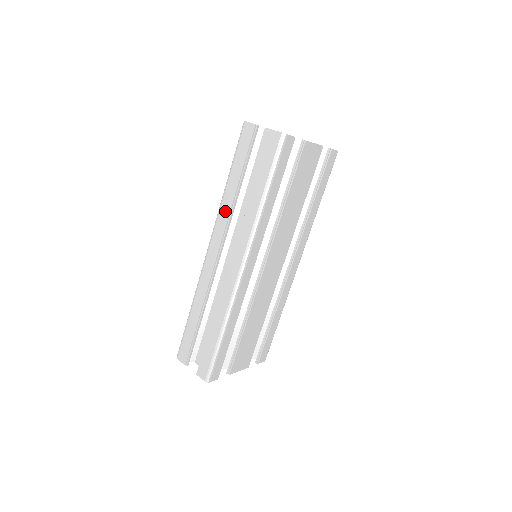
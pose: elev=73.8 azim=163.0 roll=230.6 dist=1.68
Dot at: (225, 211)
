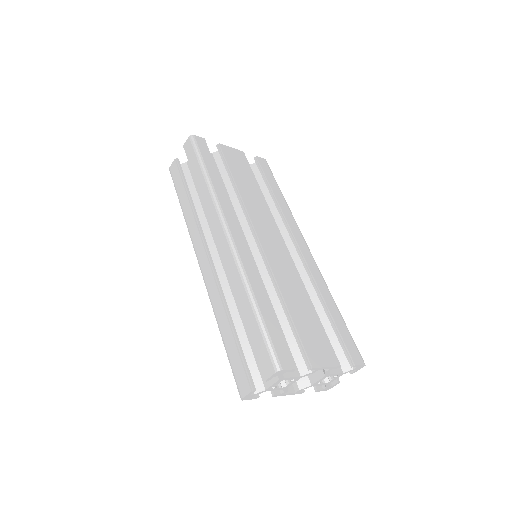
Dot at: (191, 224)
